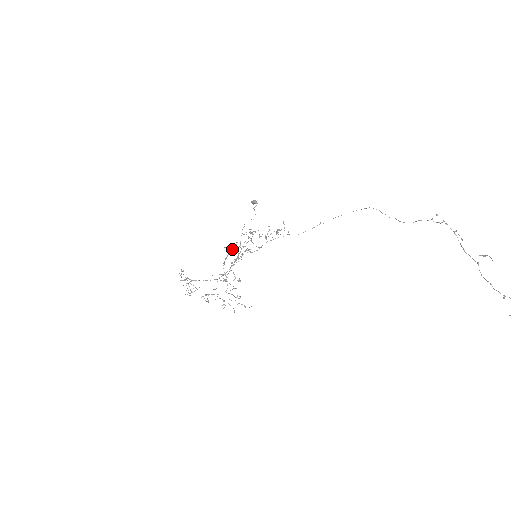
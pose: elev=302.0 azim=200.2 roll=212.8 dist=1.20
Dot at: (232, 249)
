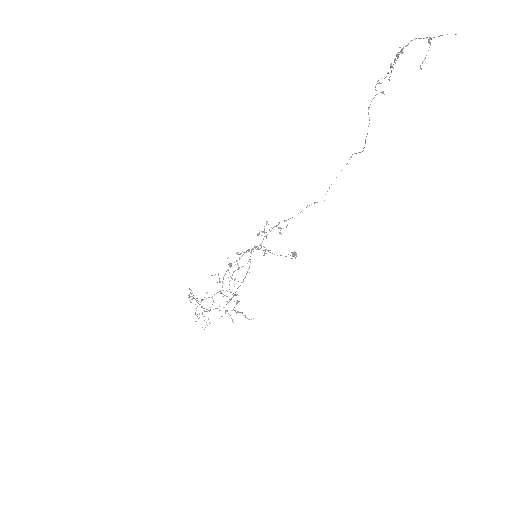
Dot at: occluded
